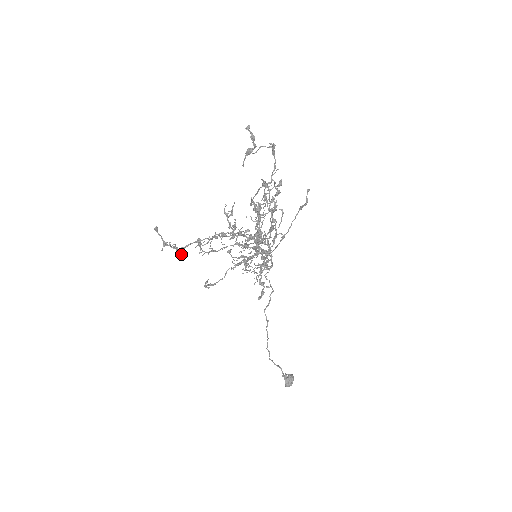
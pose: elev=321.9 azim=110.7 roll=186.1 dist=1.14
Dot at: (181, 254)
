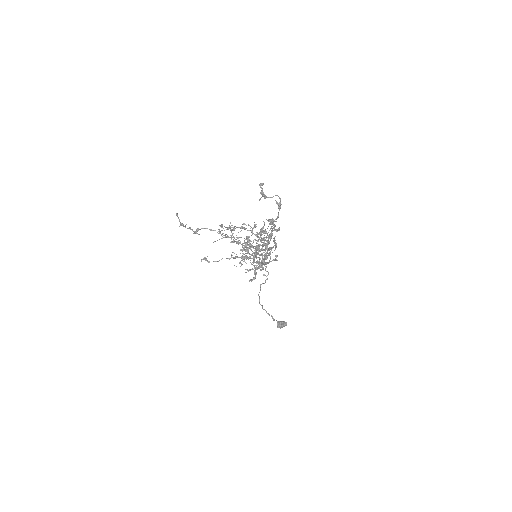
Dot at: (195, 232)
